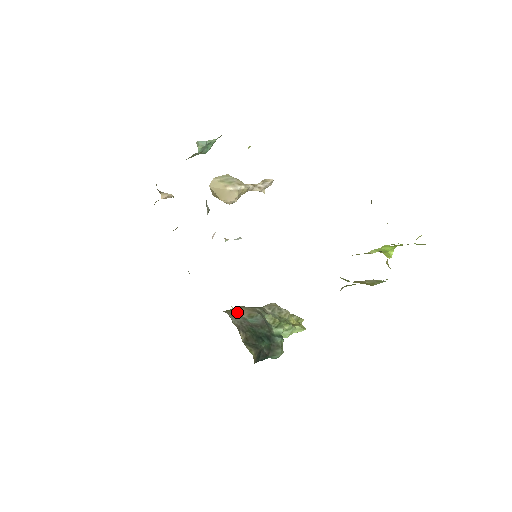
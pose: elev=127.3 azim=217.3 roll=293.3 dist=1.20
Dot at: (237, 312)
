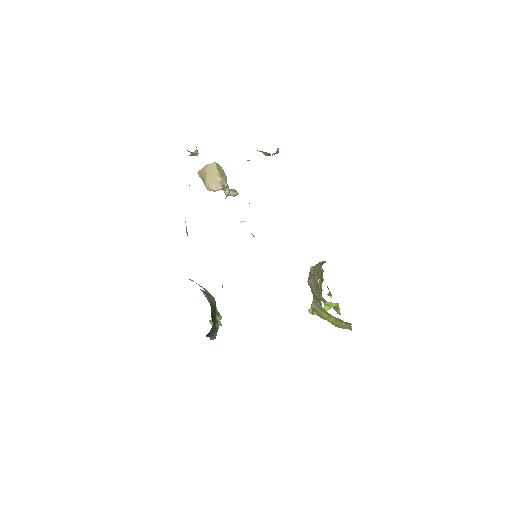
Dot at: (200, 286)
